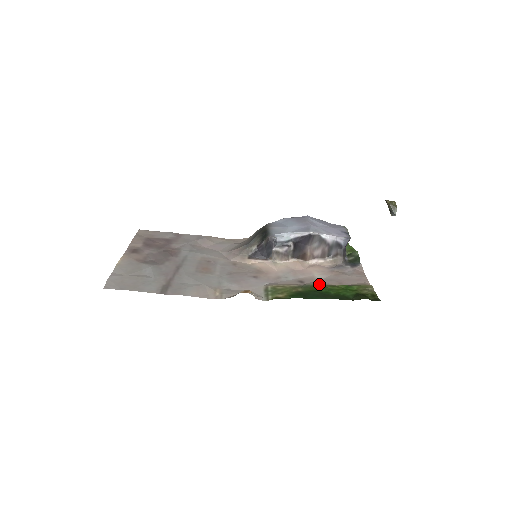
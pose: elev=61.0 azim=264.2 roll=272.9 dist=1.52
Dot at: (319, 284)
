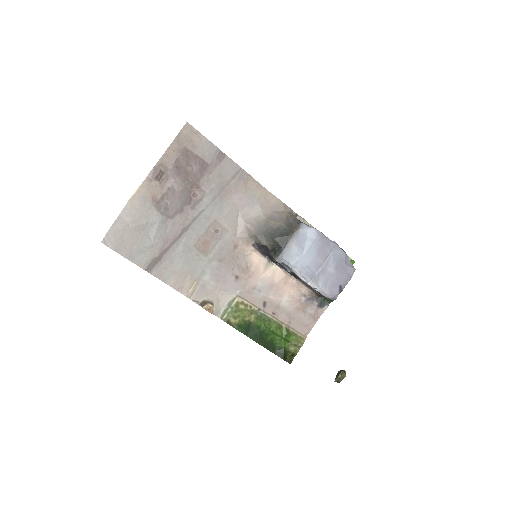
Dot at: (272, 319)
